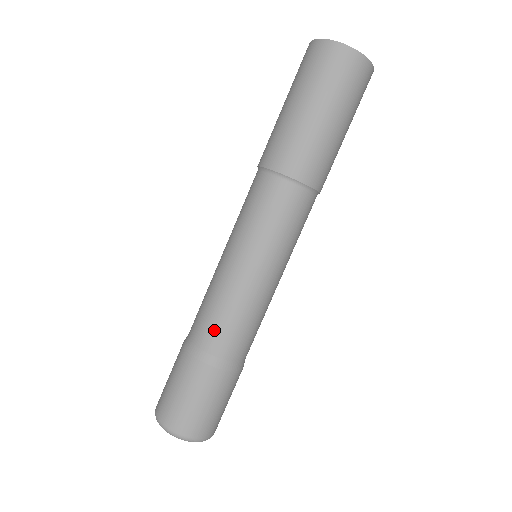
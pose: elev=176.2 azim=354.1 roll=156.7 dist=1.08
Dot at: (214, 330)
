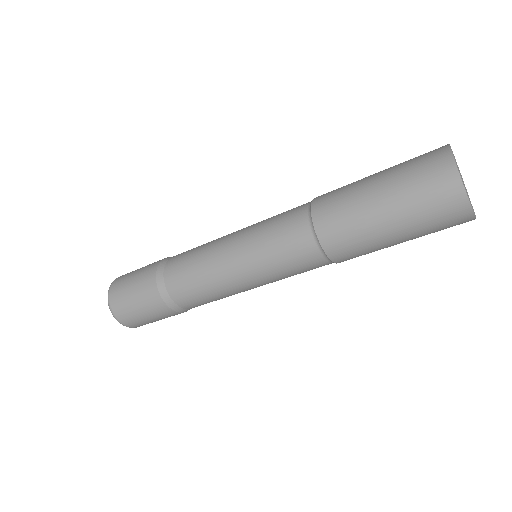
Dot at: (187, 292)
